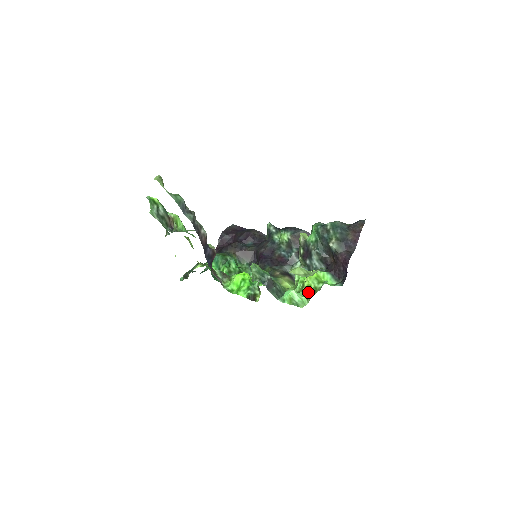
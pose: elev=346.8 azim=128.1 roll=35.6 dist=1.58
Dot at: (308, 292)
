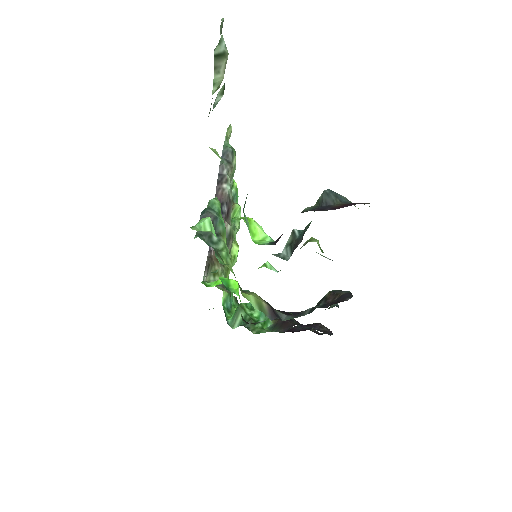
Dot at: occluded
